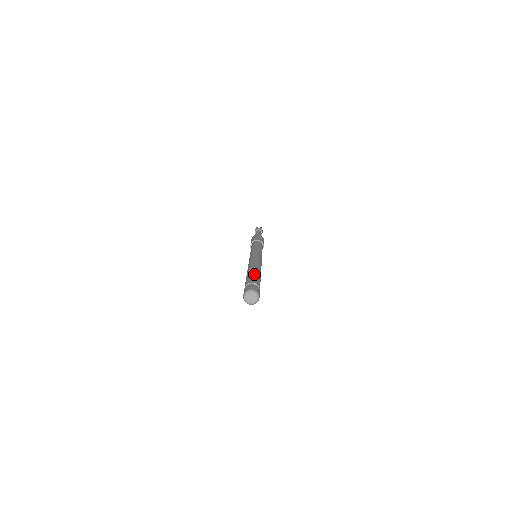
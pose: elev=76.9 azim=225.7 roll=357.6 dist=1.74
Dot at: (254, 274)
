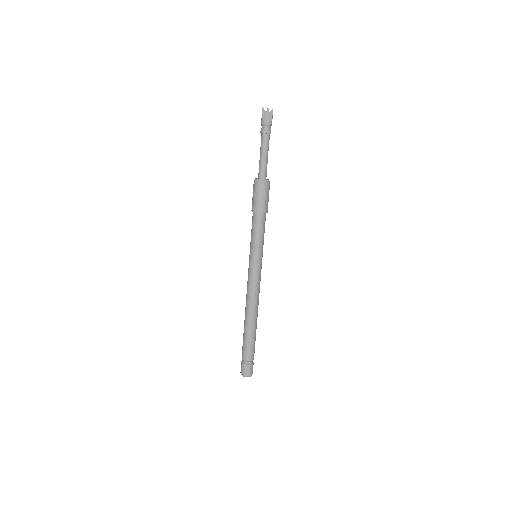
Dot at: (246, 340)
